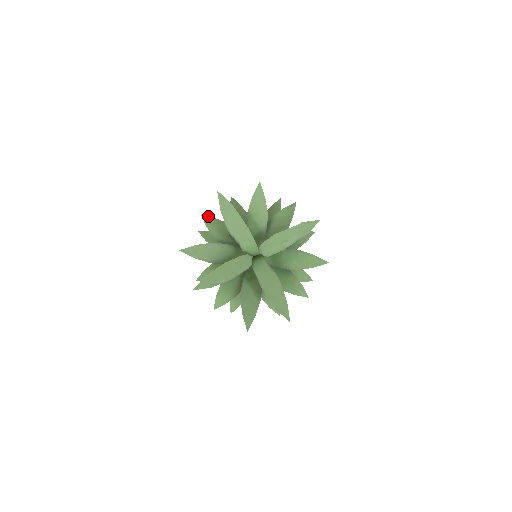
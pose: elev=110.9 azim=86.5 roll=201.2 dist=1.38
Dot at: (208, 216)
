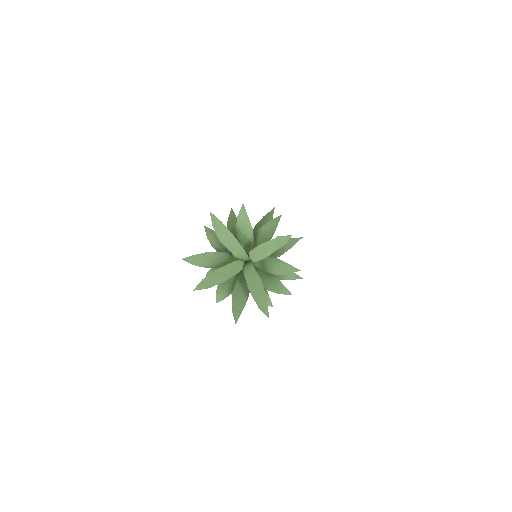
Dot at: (209, 228)
